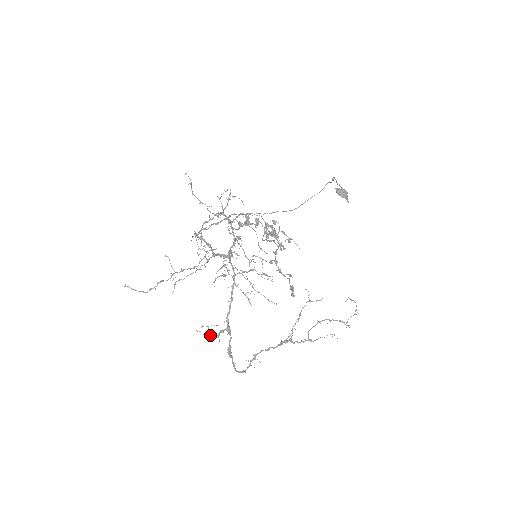
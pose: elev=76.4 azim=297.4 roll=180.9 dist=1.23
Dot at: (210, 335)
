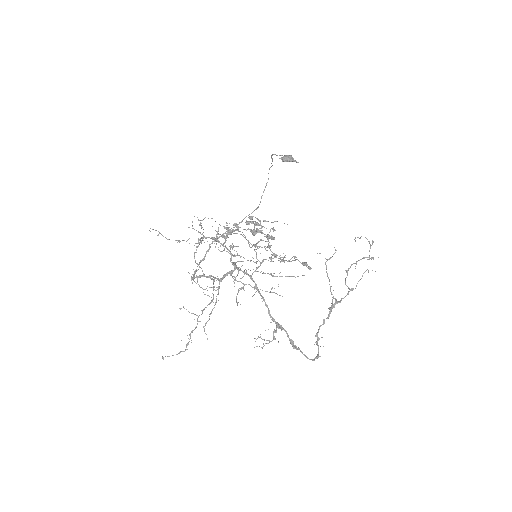
Dot at: (267, 343)
